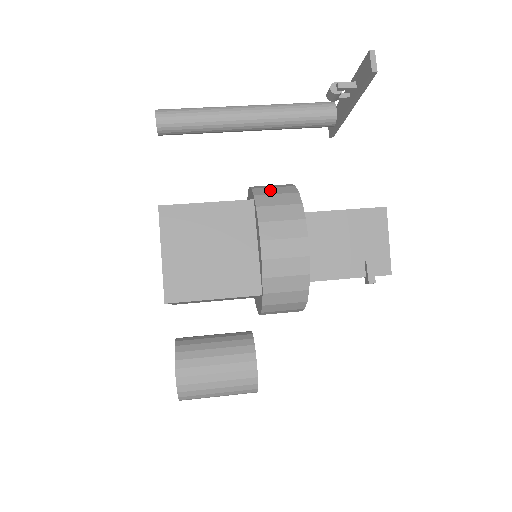
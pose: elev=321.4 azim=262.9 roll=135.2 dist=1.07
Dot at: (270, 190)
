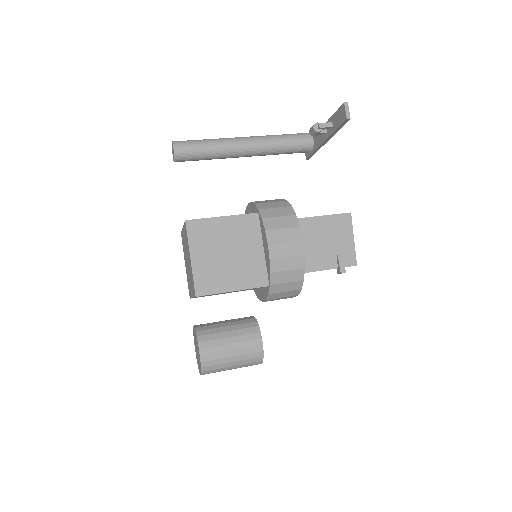
Dot at: (269, 205)
